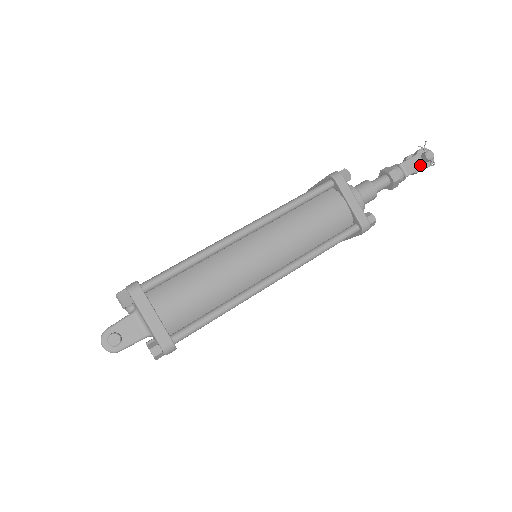
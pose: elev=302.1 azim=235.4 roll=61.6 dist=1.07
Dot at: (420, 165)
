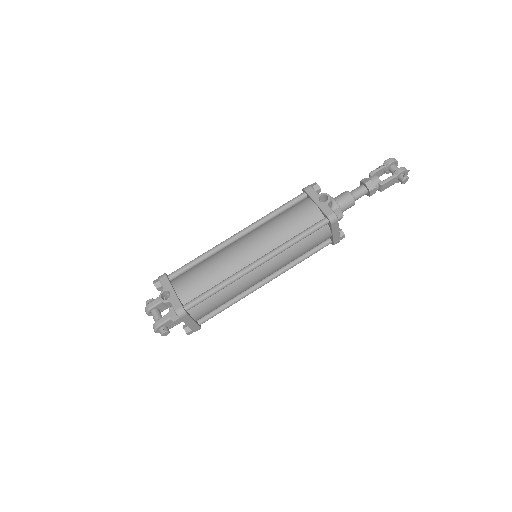
Dot at: (394, 183)
